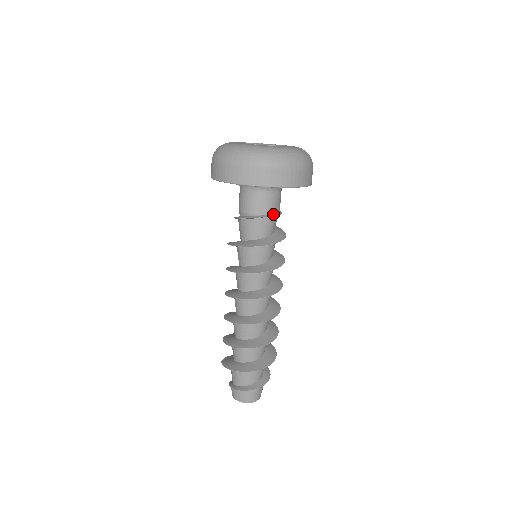
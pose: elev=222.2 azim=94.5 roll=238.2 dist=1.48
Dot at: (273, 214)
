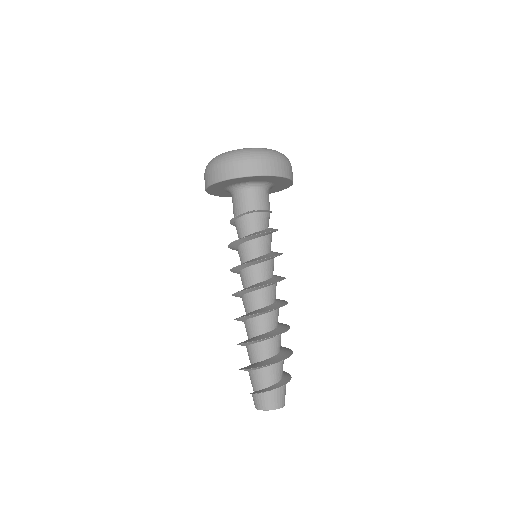
Dot at: (257, 210)
